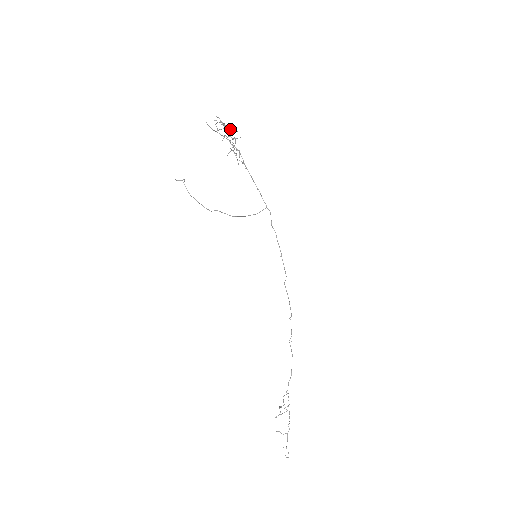
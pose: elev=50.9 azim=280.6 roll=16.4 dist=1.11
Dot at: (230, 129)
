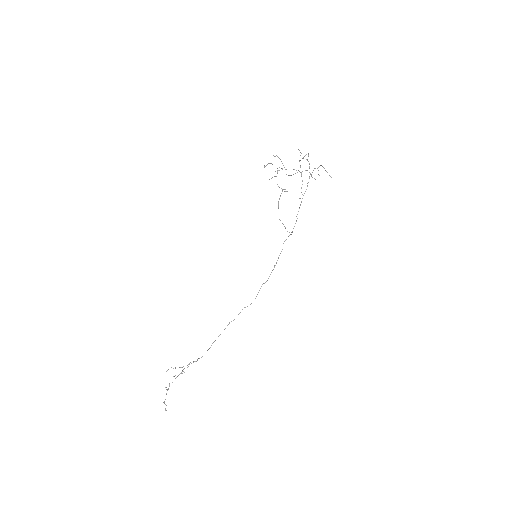
Dot at: occluded
